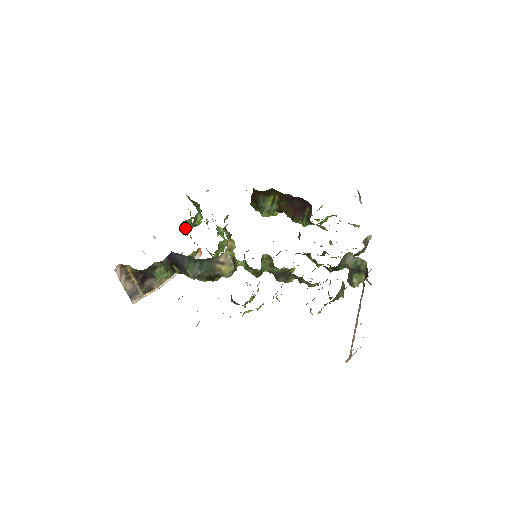
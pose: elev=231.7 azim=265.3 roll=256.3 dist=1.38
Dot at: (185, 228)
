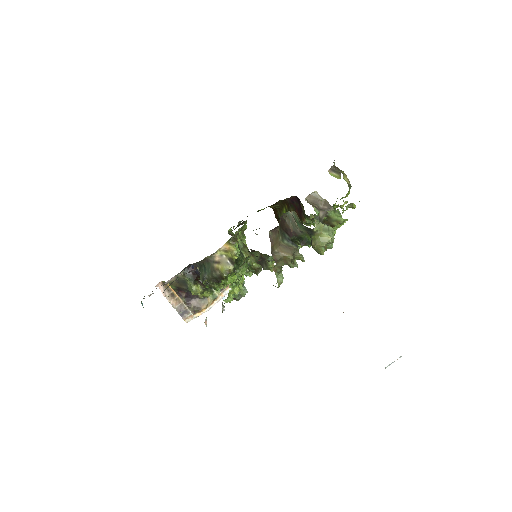
Dot at: occluded
